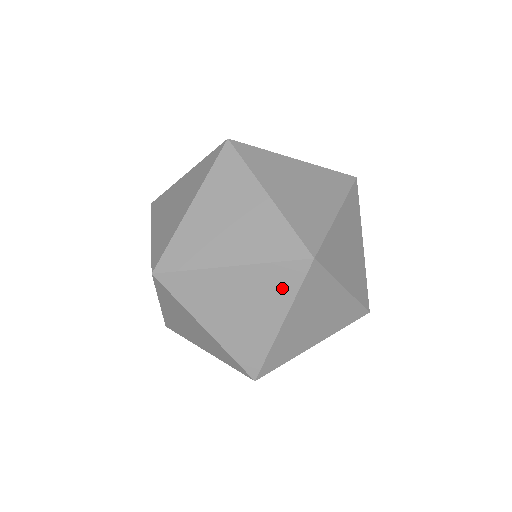
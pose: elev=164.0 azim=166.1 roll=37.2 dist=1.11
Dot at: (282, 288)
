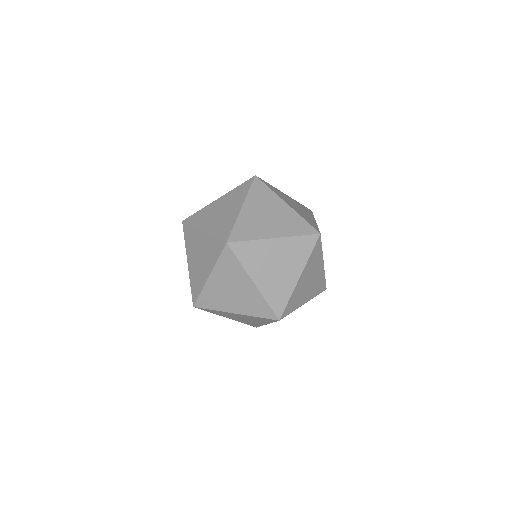
Dot at: (233, 267)
